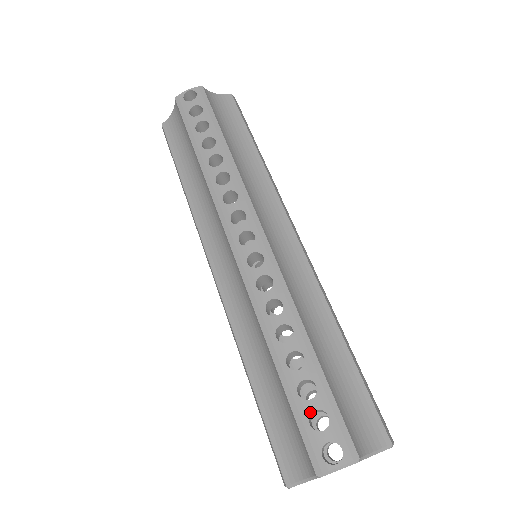
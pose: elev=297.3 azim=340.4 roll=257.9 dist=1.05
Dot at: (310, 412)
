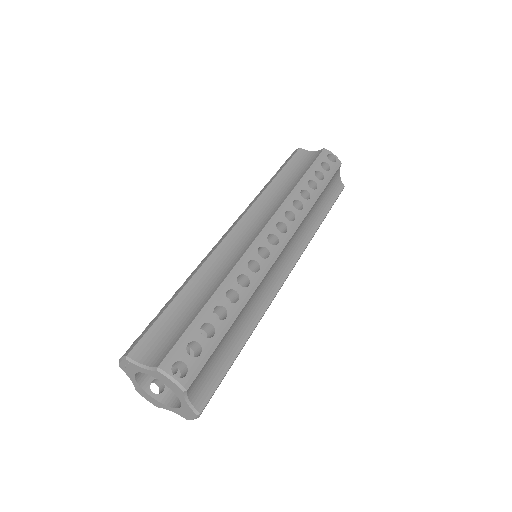
Dot at: (196, 340)
